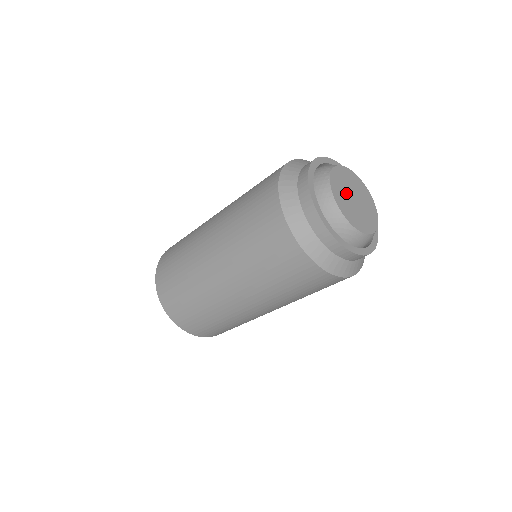
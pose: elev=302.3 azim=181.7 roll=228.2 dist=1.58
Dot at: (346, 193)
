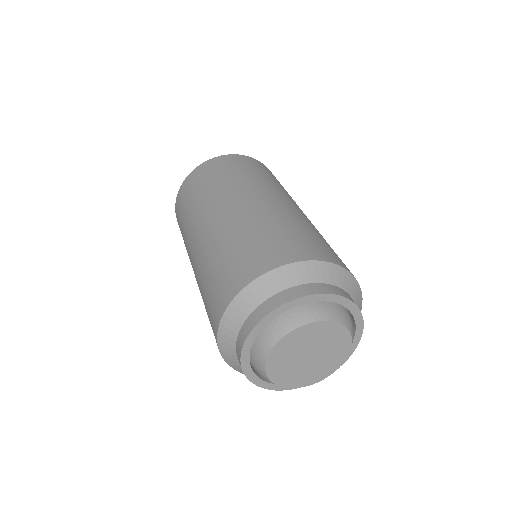
Dot at: (302, 348)
